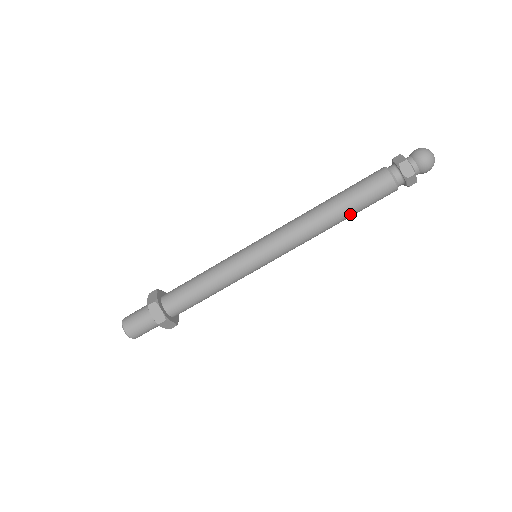
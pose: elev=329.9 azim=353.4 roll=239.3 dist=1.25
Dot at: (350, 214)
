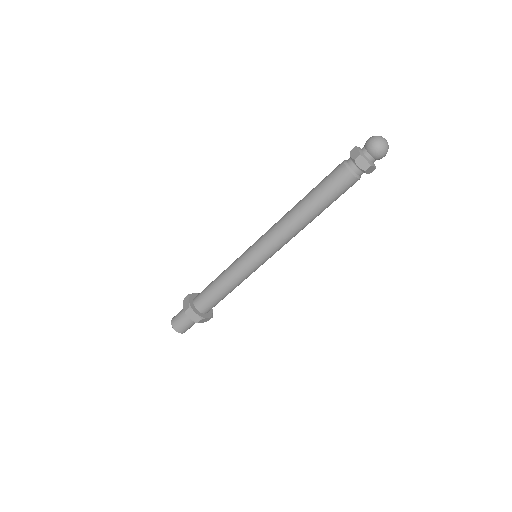
Dot at: (323, 209)
